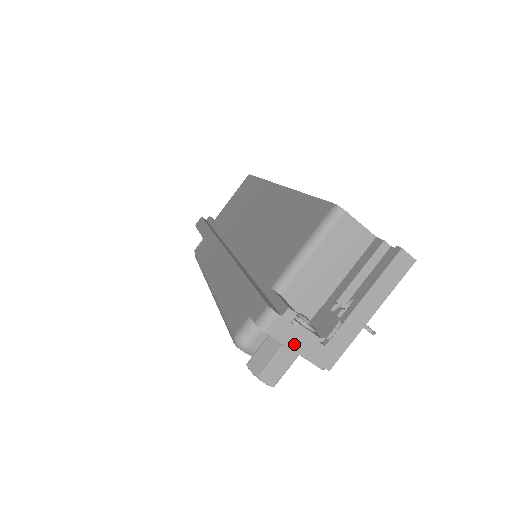
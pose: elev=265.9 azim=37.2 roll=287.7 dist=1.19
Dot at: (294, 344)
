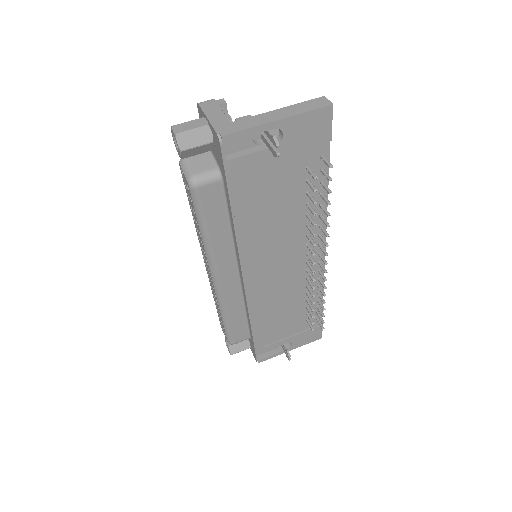
Dot at: (211, 115)
